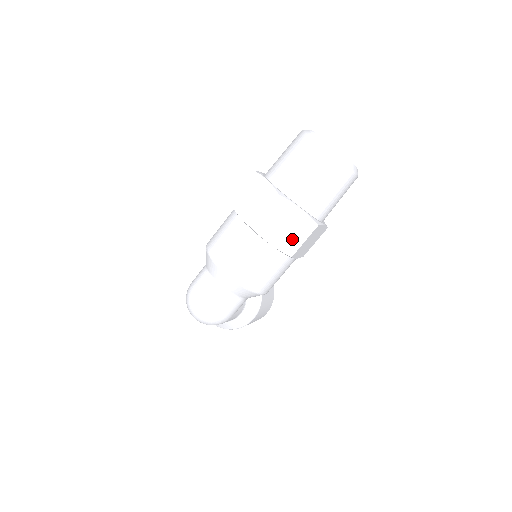
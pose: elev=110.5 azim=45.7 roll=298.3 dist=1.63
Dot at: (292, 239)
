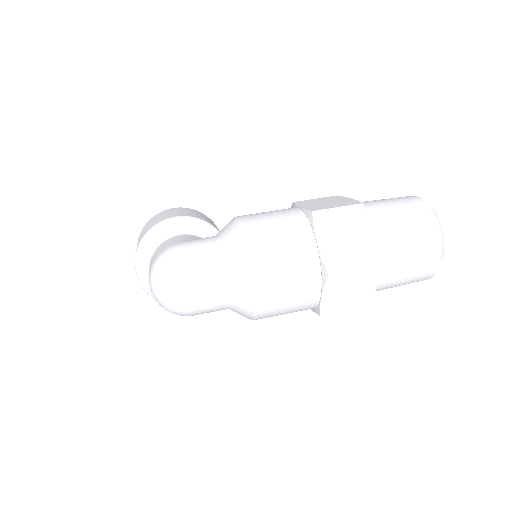
Dot at: (340, 304)
